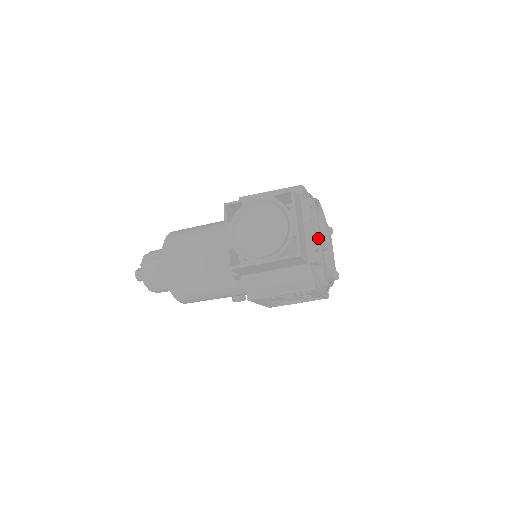
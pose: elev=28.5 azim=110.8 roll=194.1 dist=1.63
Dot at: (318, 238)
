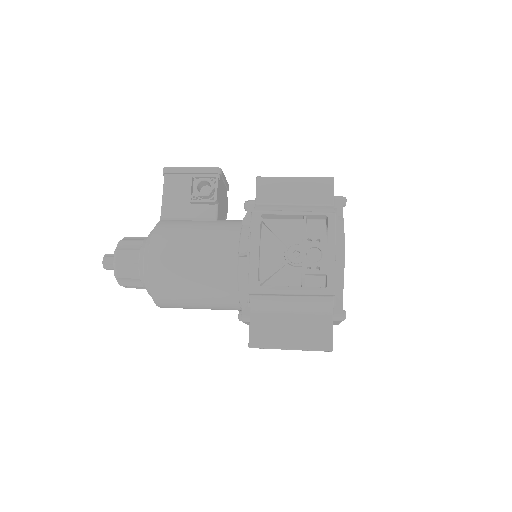
Dot at: occluded
